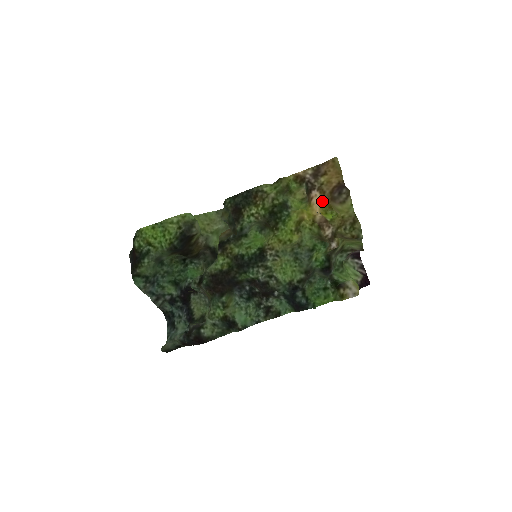
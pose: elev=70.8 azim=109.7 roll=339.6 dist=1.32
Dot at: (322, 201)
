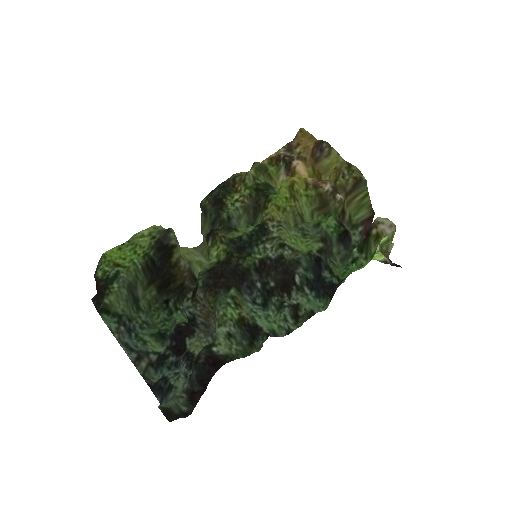
Dot at: (306, 169)
